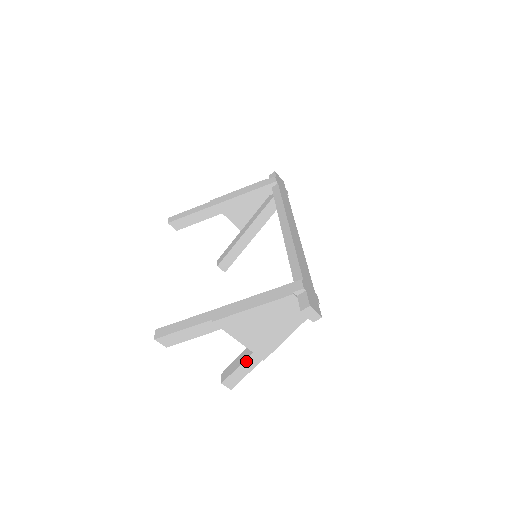
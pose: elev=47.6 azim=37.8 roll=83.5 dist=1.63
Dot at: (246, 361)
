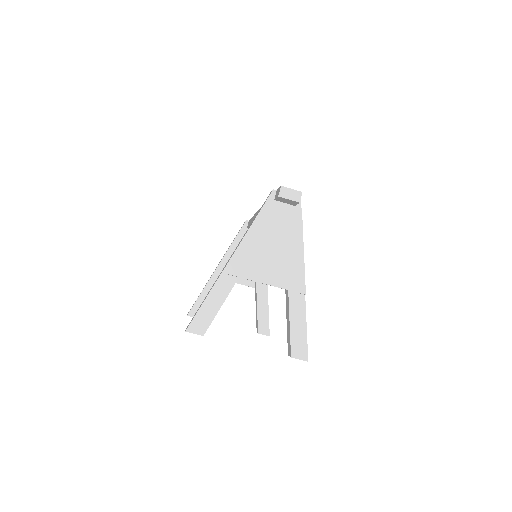
Dot at: (291, 309)
